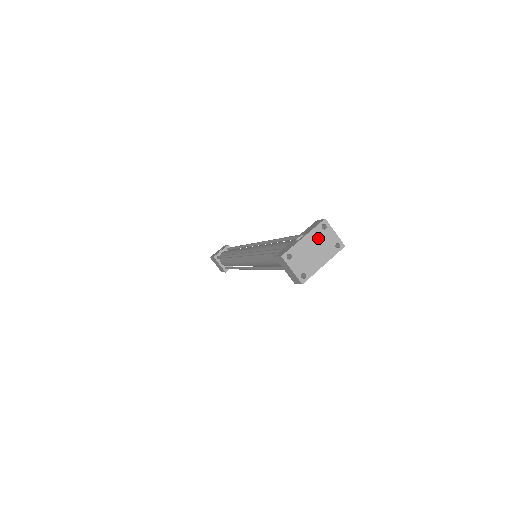
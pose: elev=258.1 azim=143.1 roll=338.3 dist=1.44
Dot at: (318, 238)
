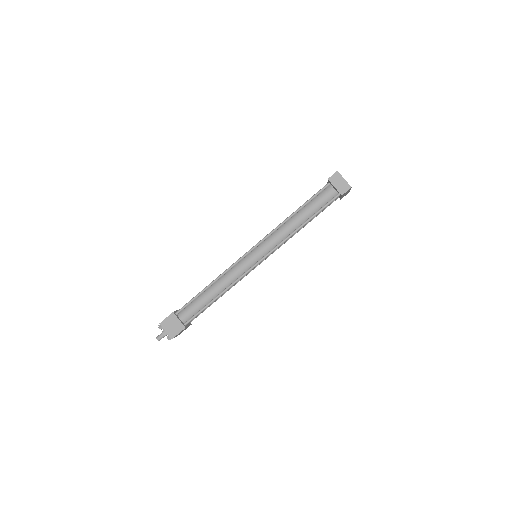
Dot at: occluded
